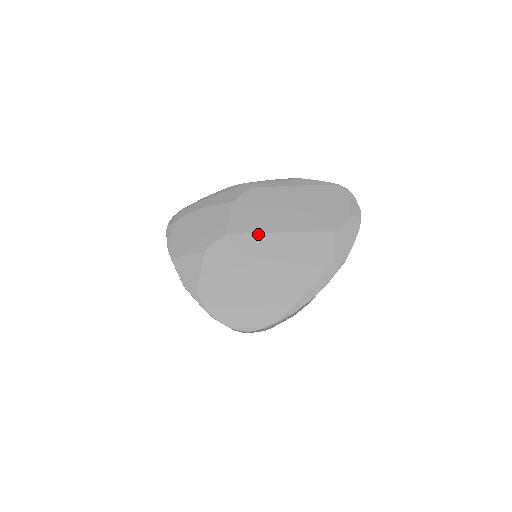
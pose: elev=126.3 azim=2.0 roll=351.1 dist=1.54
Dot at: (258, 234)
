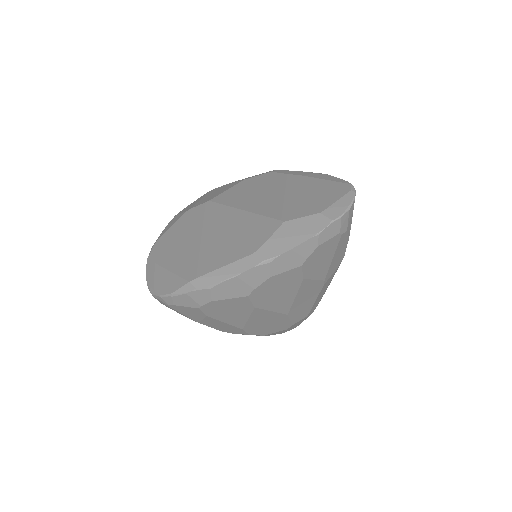
Dot at: (227, 207)
